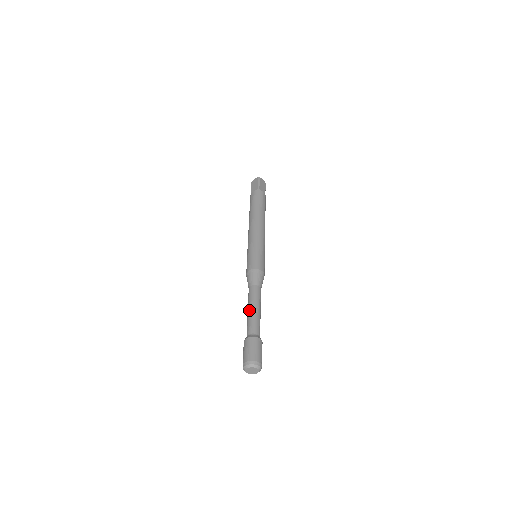
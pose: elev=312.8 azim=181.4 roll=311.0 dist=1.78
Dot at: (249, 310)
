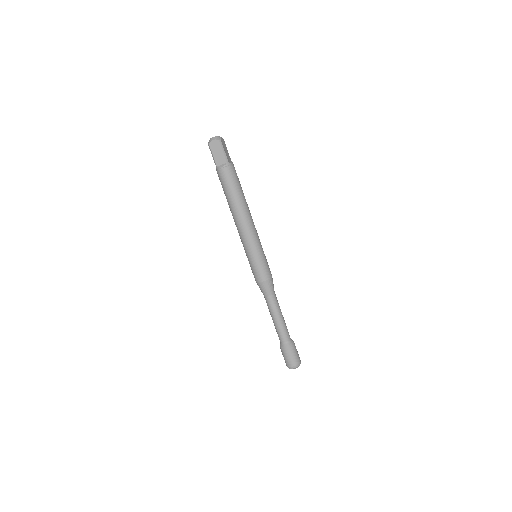
Dot at: (276, 321)
